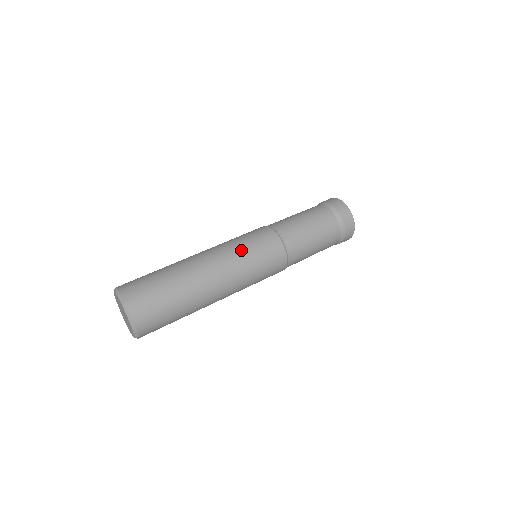
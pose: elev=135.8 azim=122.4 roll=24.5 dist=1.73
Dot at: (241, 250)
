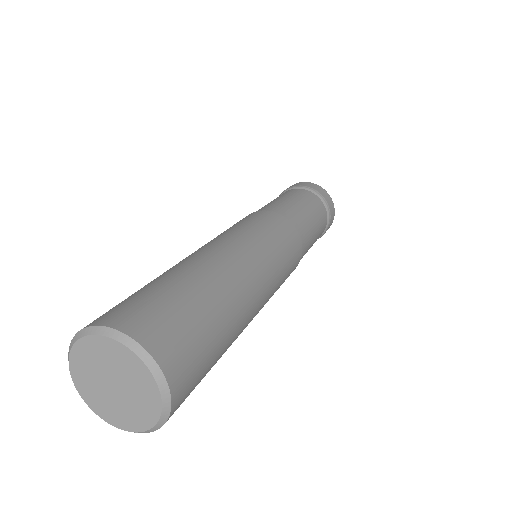
Dot at: (222, 233)
